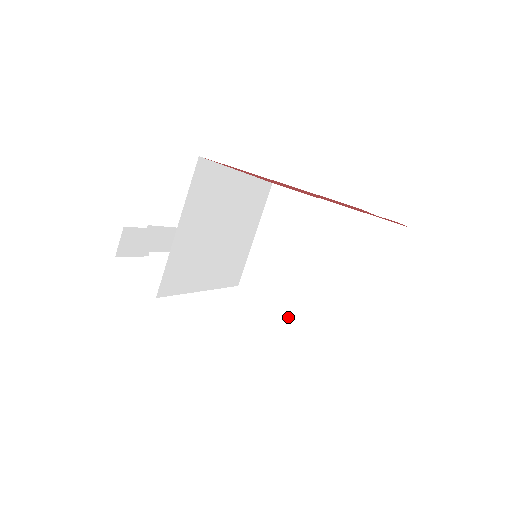
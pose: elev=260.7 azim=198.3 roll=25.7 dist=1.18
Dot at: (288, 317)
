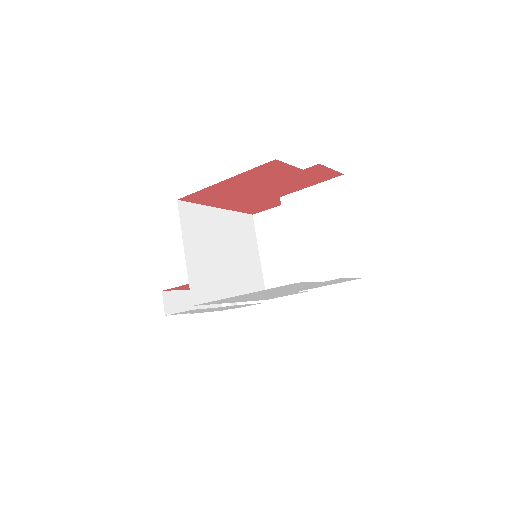
Dot at: occluded
